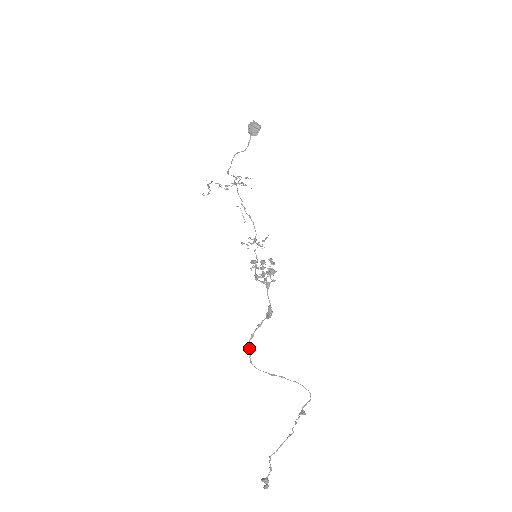
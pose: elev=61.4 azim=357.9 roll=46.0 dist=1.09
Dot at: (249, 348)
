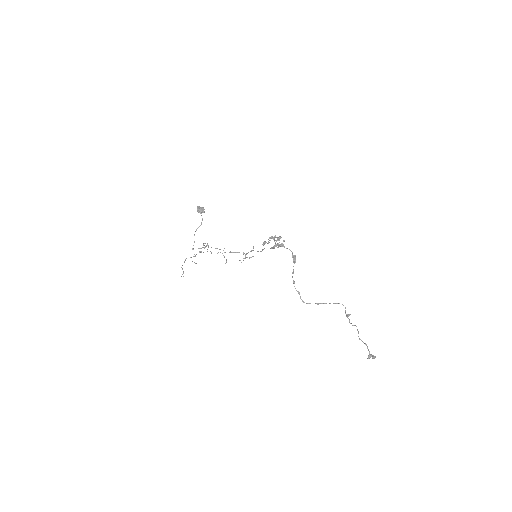
Dot at: (297, 291)
